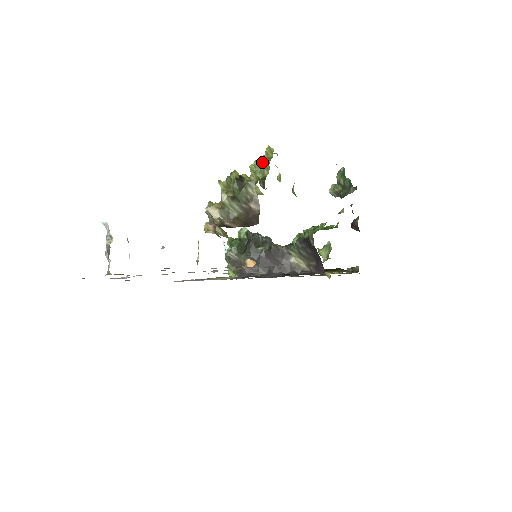
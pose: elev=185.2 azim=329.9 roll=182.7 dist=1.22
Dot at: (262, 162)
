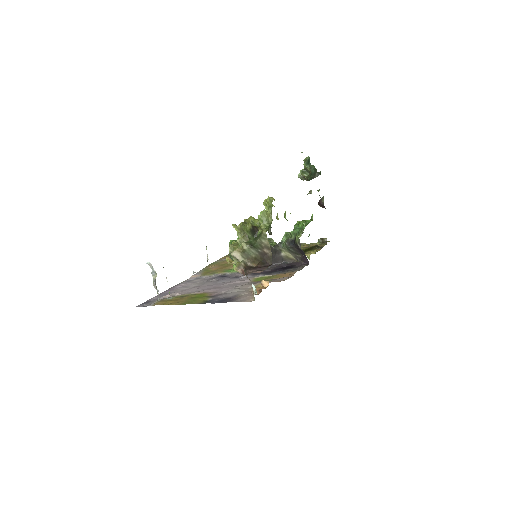
Dot at: (266, 212)
